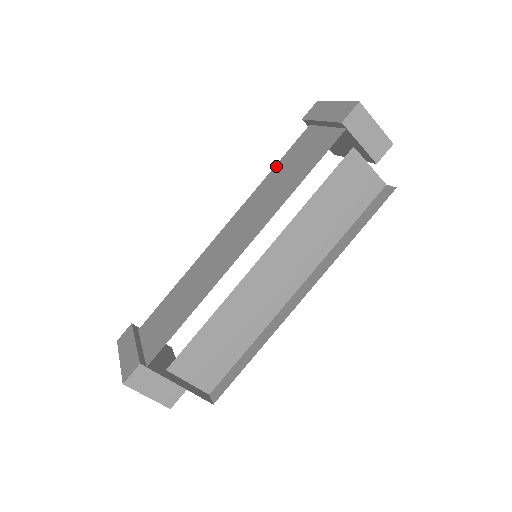
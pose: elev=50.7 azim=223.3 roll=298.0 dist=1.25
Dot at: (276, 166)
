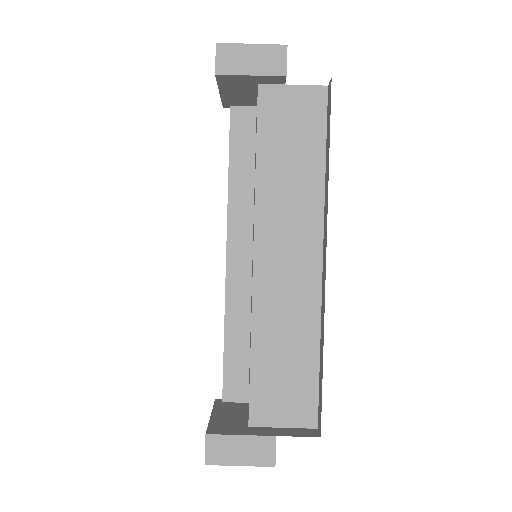
Dot at: occluded
